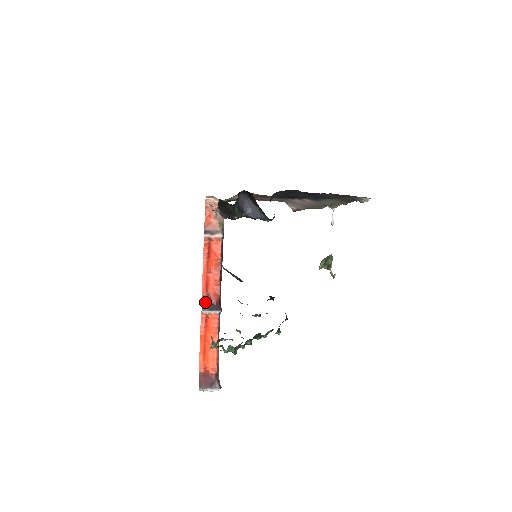
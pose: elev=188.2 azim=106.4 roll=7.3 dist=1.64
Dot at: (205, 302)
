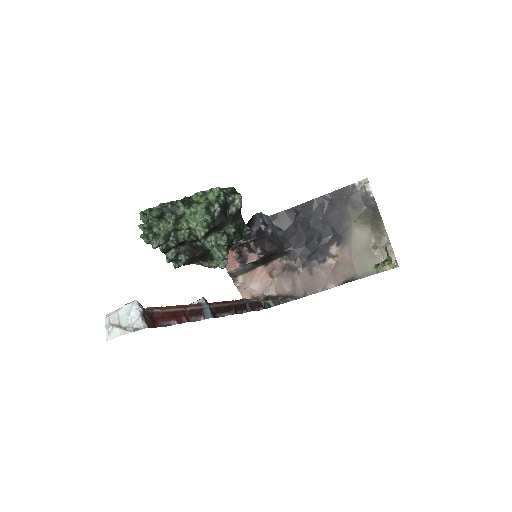
Dot at: occluded
